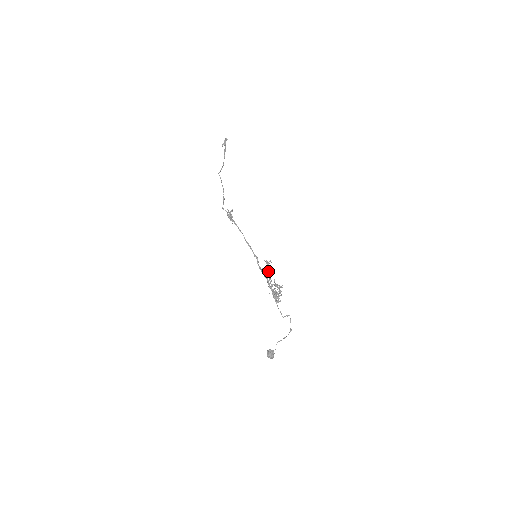
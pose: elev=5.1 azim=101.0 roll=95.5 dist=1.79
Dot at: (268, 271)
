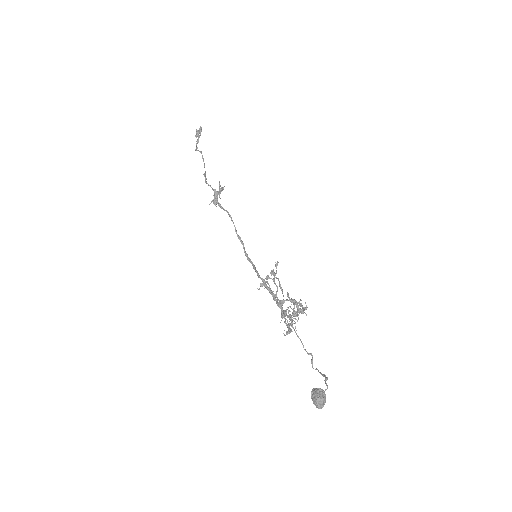
Dot at: (278, 279)
